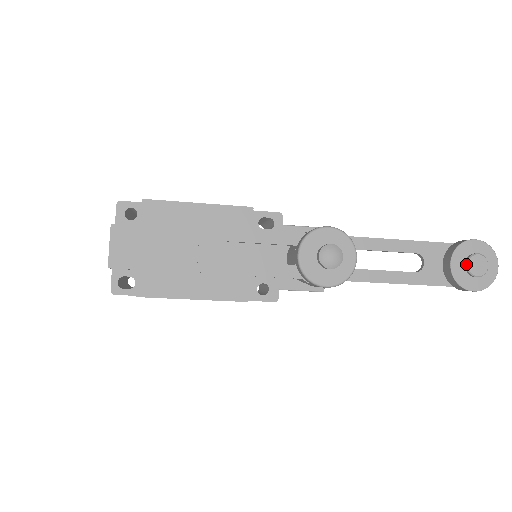
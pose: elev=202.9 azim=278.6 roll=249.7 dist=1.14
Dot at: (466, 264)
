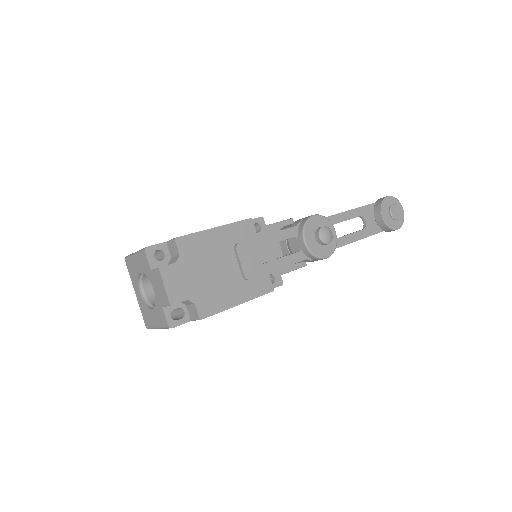
Dot at: (390, 213)
